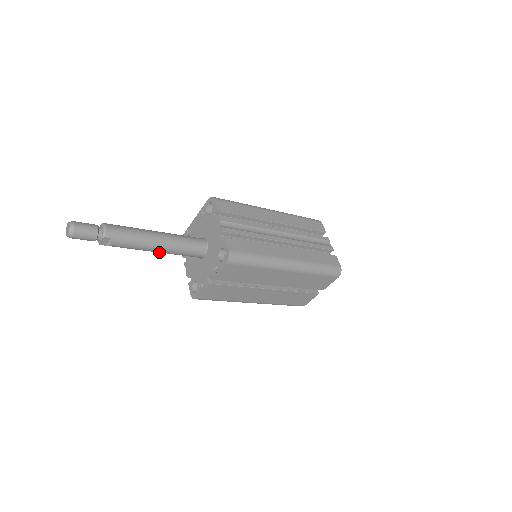
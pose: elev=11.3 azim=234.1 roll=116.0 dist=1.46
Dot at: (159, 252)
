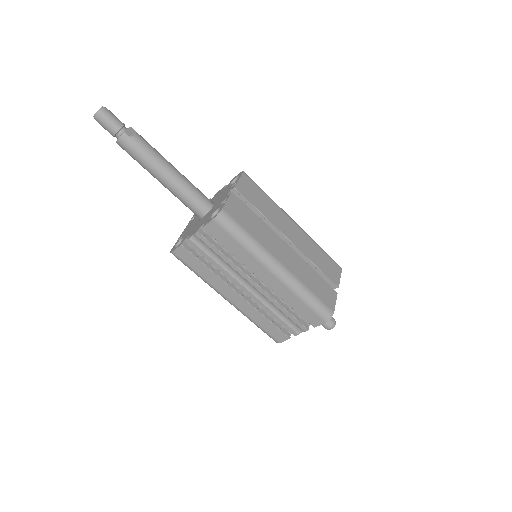
Dot at: (173, 176)
